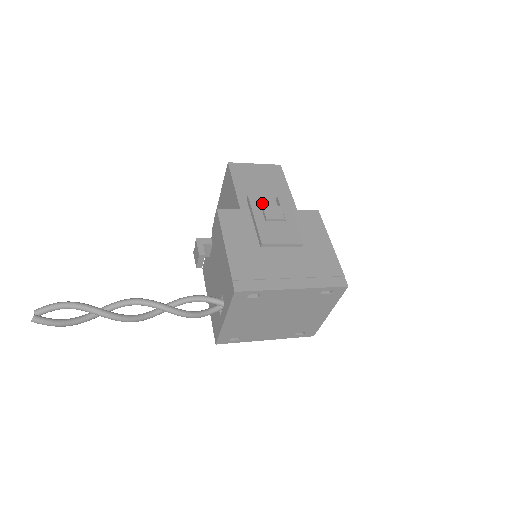
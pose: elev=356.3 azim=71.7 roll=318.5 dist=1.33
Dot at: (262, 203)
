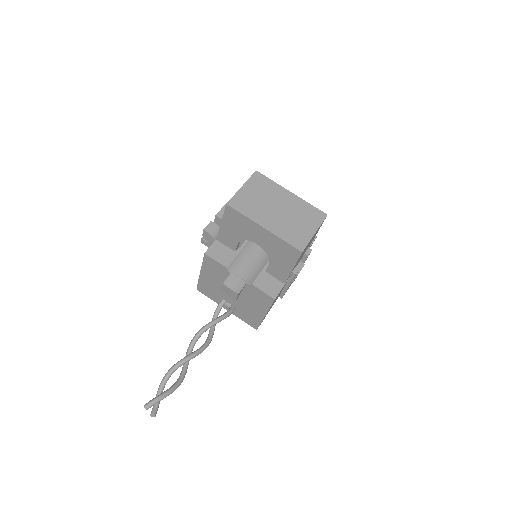
Dot at: occluded
